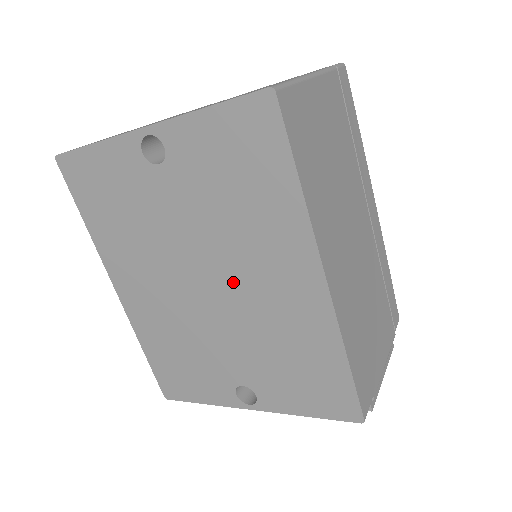
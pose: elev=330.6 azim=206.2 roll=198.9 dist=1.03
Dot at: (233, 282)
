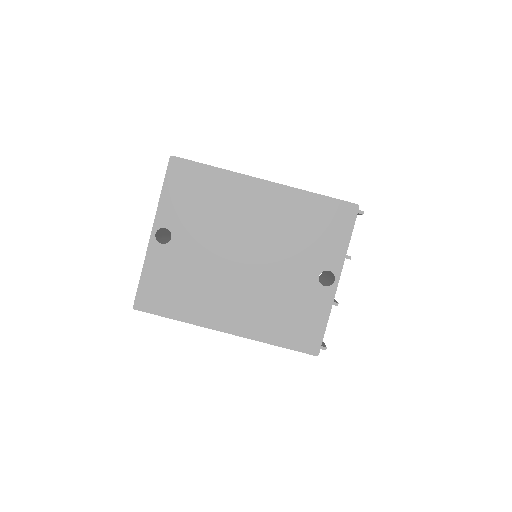
Dot at: (249, 236)
